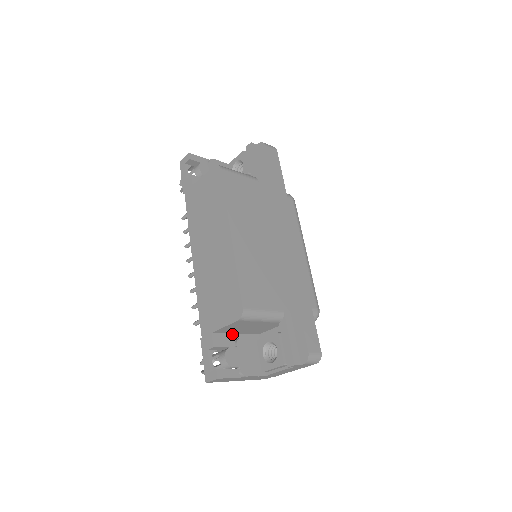
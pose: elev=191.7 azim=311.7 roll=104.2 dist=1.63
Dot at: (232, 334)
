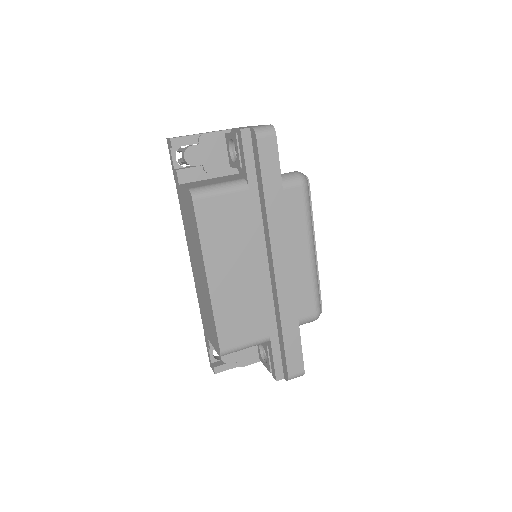
Dot at: occluded
